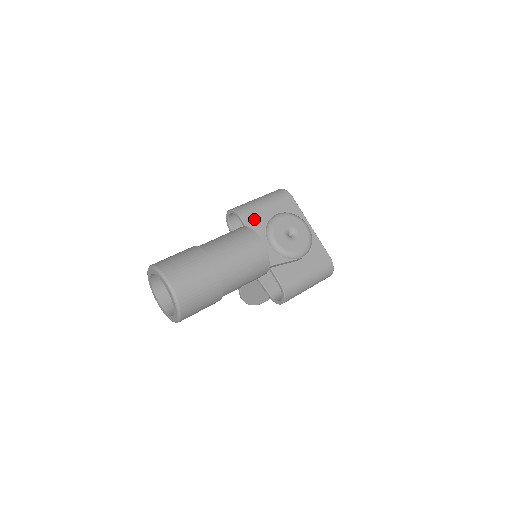
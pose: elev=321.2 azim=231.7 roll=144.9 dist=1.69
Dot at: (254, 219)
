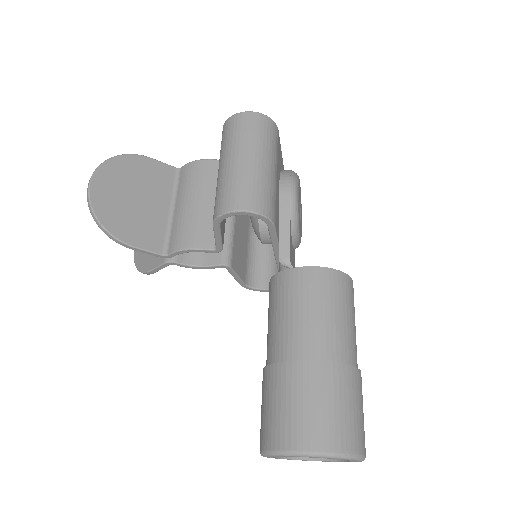
Dot at: (277, 213)
